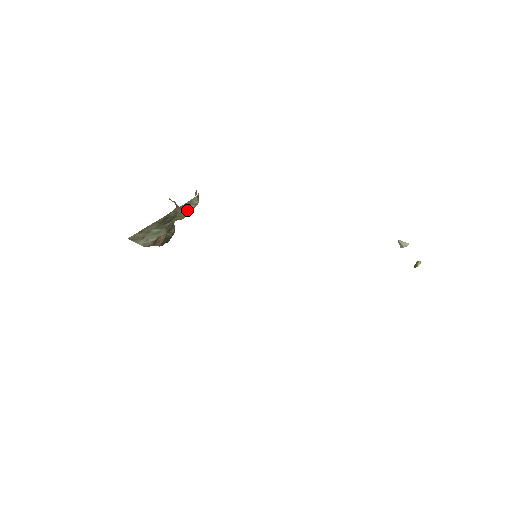
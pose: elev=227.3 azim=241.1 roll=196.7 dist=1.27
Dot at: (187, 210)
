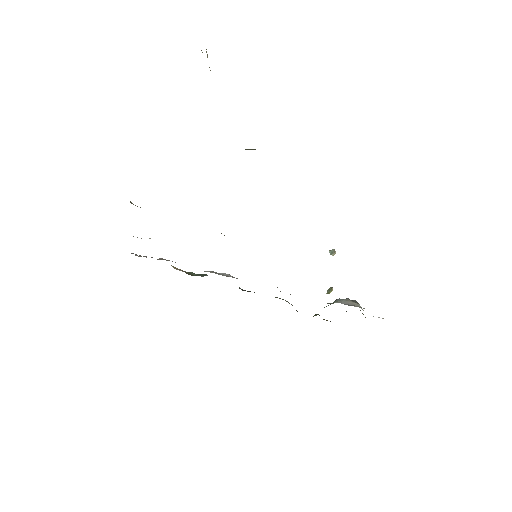
Dot at: occluded
